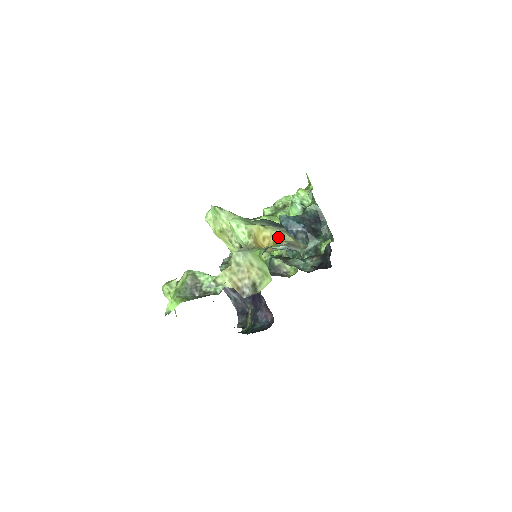
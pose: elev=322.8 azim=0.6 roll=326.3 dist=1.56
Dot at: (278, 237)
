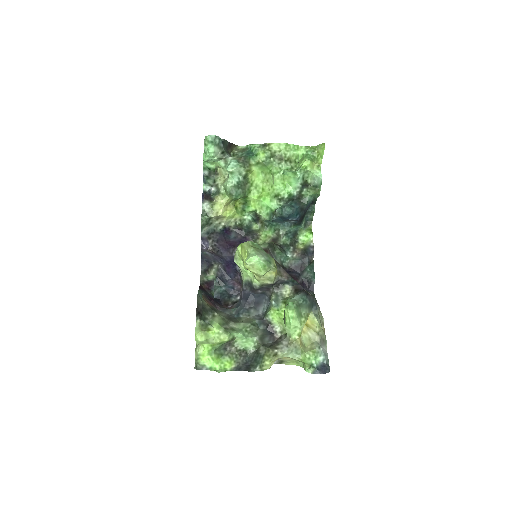
Dot at: (314, 327)
